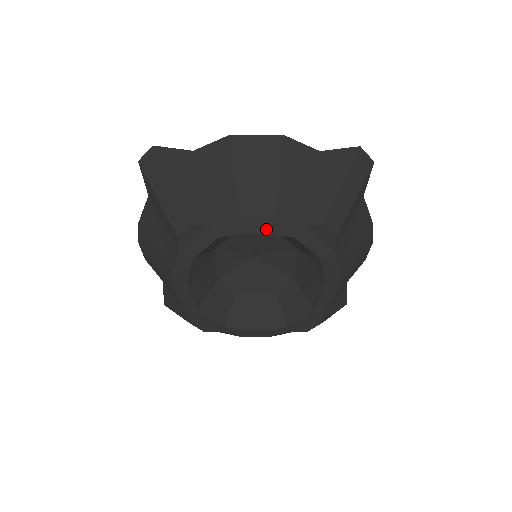
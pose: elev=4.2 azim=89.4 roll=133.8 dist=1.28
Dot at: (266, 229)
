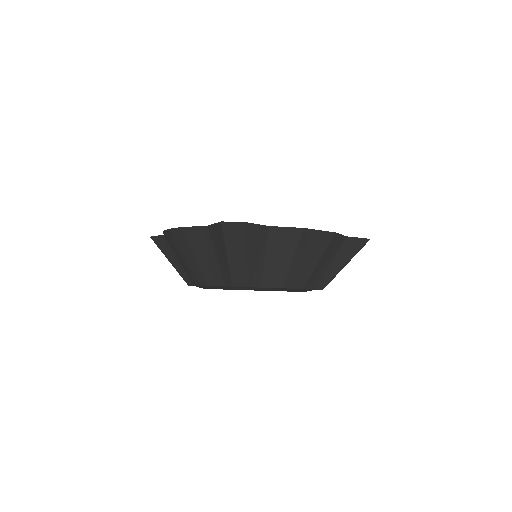
Dot at: (292, 291)
